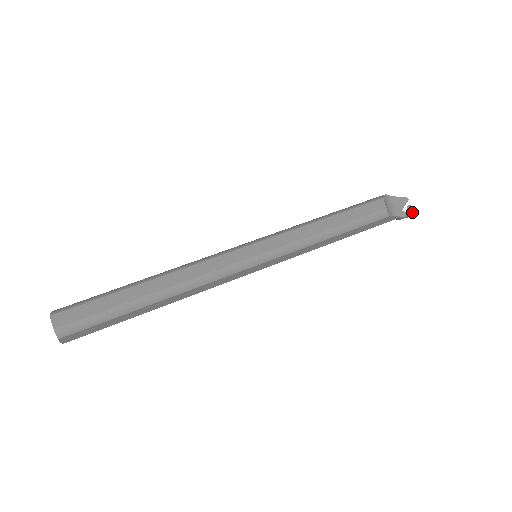
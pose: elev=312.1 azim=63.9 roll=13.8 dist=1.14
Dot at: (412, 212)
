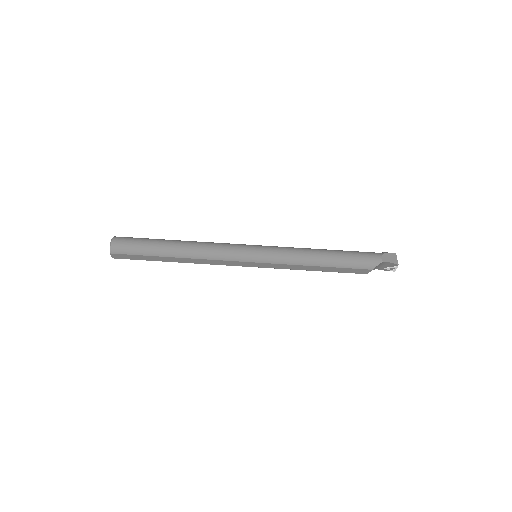
Dot at: occluded
